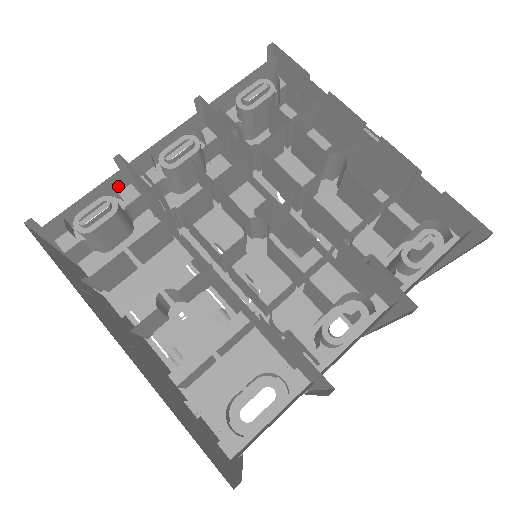
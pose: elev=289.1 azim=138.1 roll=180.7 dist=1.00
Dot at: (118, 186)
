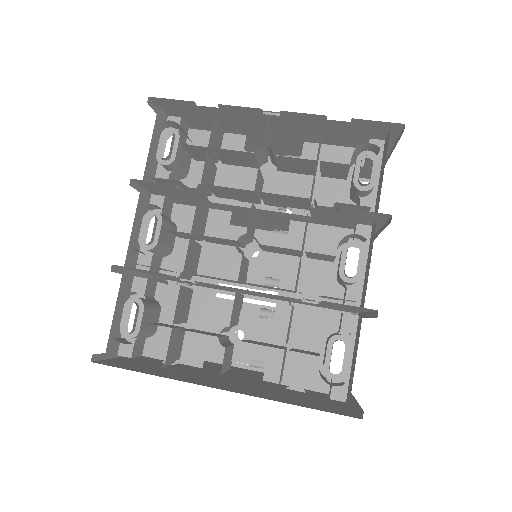
Dot at: (128, 286)
